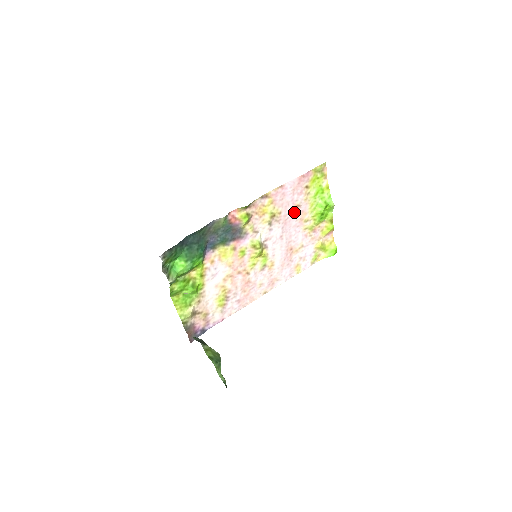
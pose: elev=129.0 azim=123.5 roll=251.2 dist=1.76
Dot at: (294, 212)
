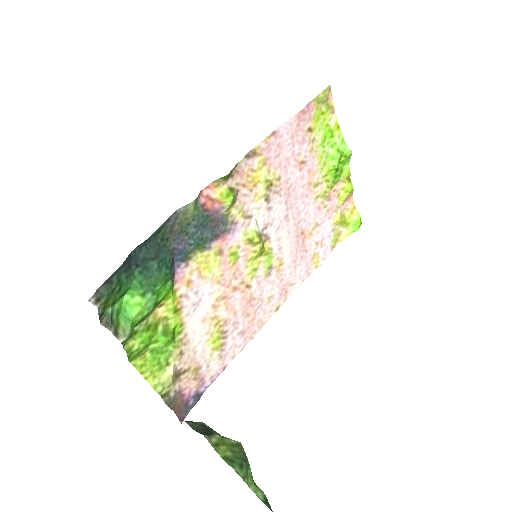
Dot at: (298, 174)
